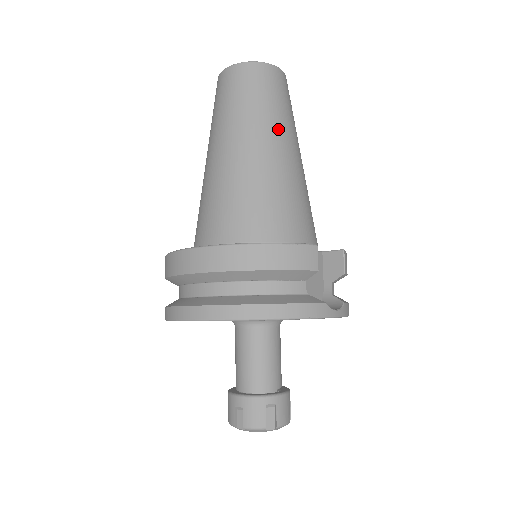
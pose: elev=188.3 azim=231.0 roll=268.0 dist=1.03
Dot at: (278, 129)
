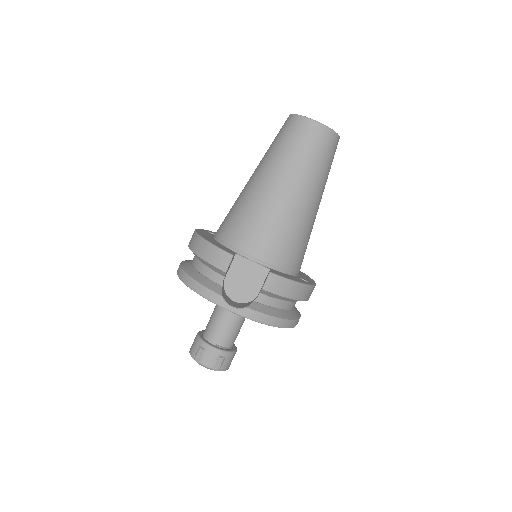
Dot at: (281, 169)
